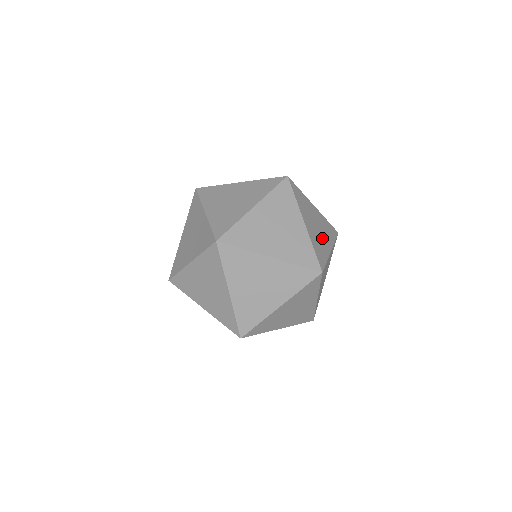
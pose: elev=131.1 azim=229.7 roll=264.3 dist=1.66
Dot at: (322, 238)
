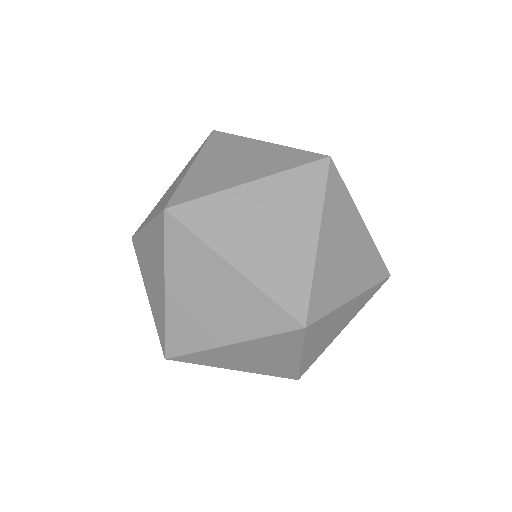
Dot at: (346, 273)
